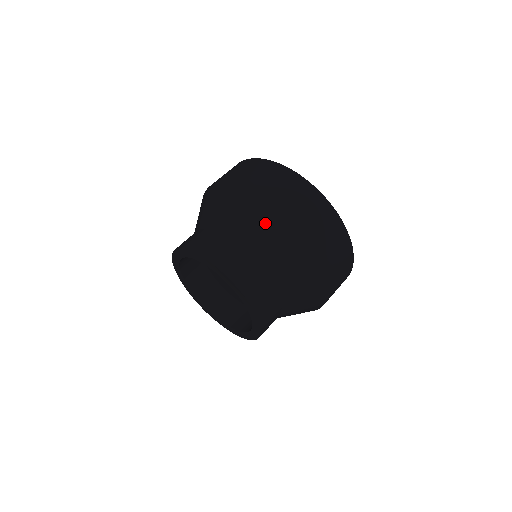
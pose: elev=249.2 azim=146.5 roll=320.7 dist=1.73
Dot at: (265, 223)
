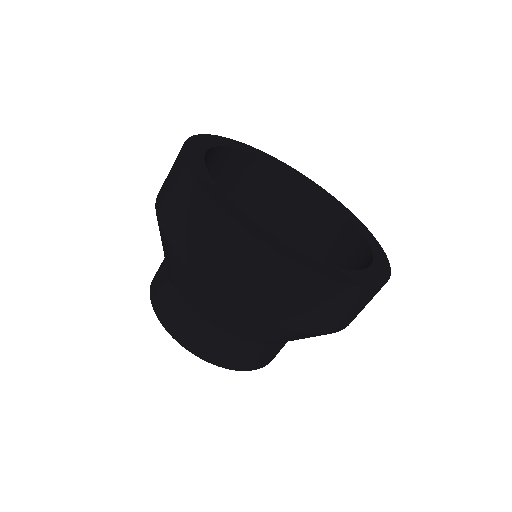
Dot at: (193, 287)
